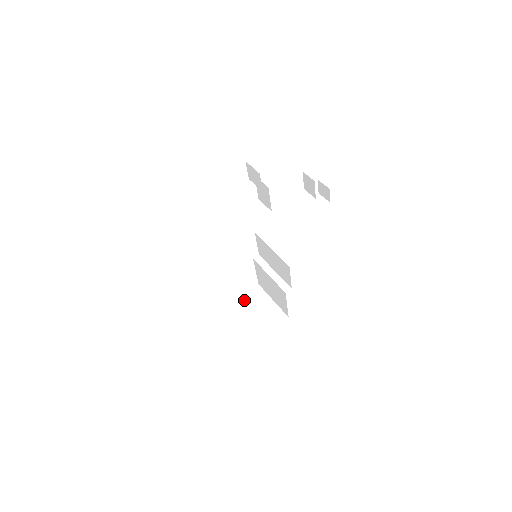
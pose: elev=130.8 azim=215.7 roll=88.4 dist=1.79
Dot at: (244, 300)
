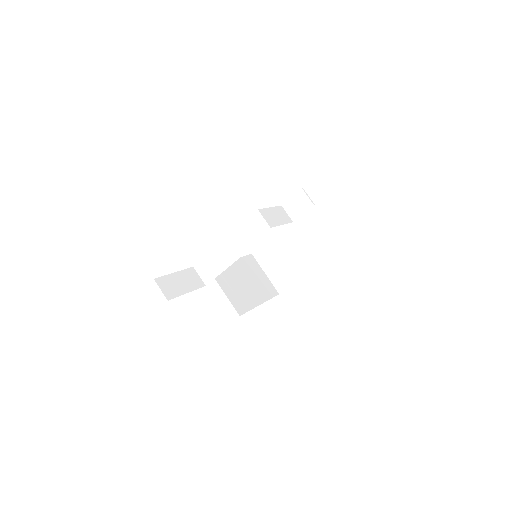
Dot at: occluded
